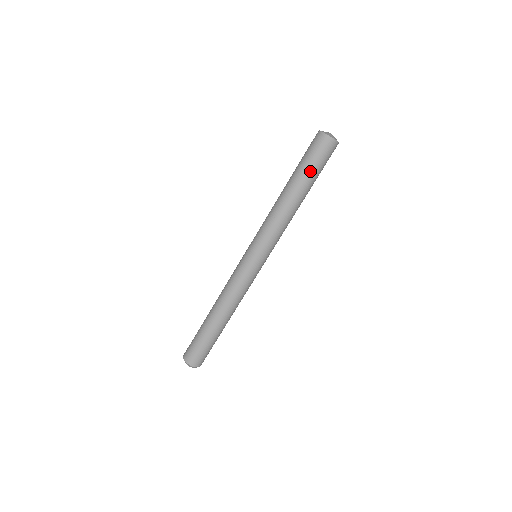
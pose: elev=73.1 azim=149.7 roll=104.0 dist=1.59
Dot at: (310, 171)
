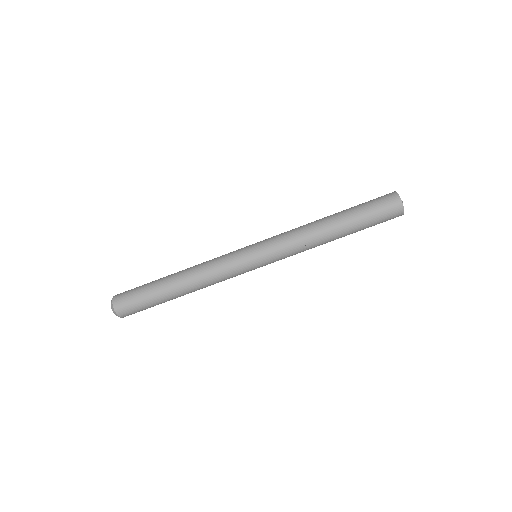
Dot at: (365, 226)
